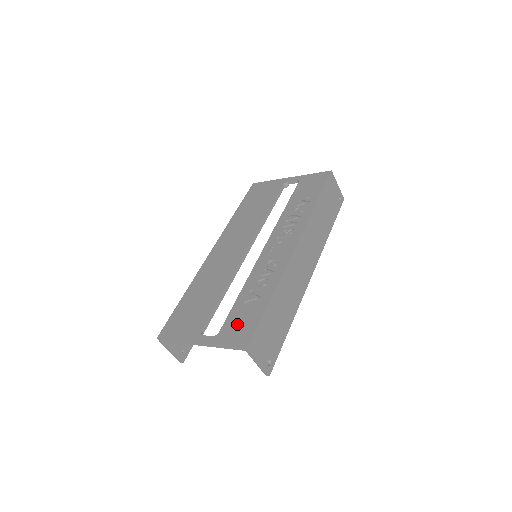
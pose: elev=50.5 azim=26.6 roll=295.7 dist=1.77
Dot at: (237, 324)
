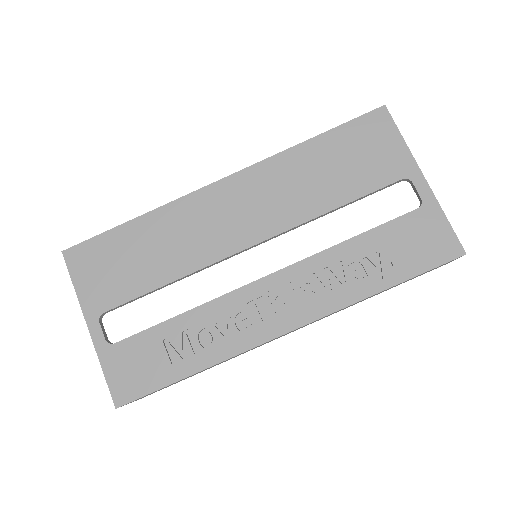
Dot at: (136, 360)
